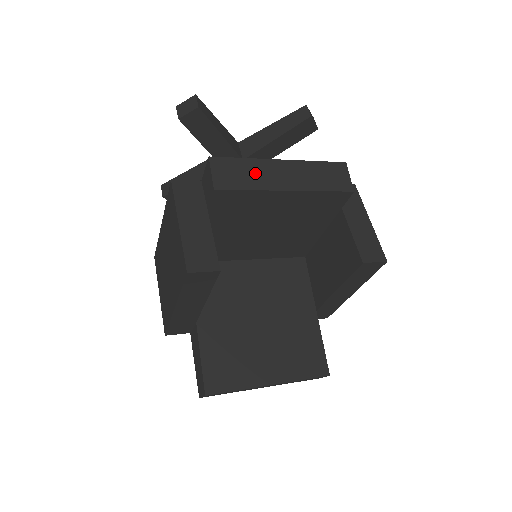
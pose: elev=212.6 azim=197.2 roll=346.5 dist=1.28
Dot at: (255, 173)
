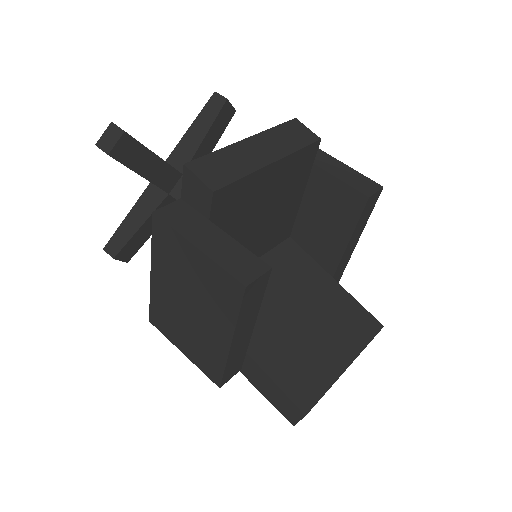
Dot at: (235, 160)
